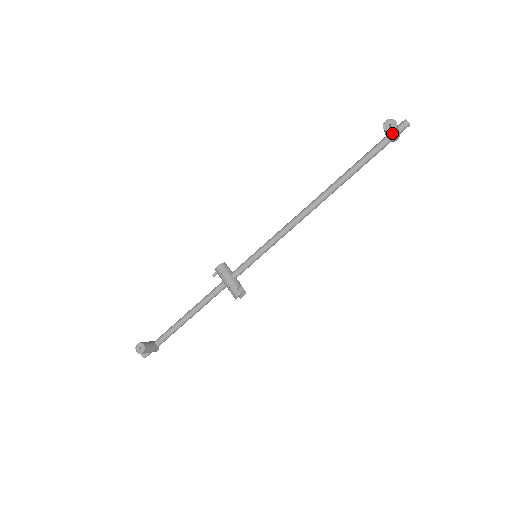
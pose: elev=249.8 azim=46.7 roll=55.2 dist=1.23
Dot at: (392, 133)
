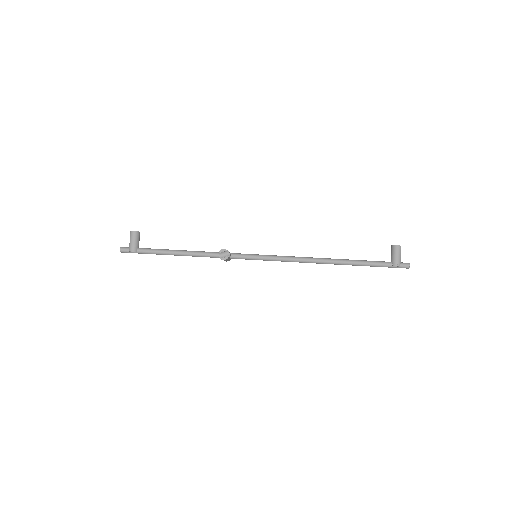
Dot at: (395, 249)
